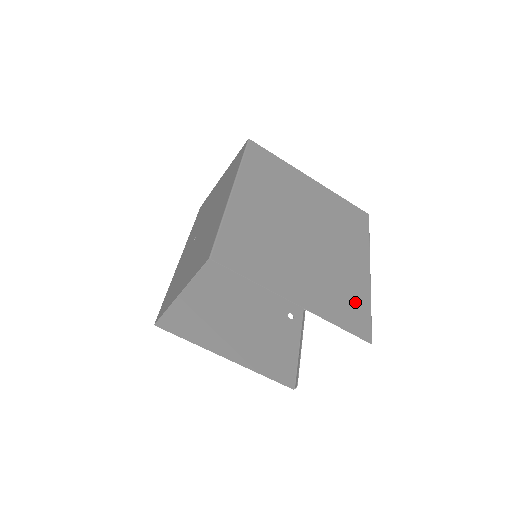
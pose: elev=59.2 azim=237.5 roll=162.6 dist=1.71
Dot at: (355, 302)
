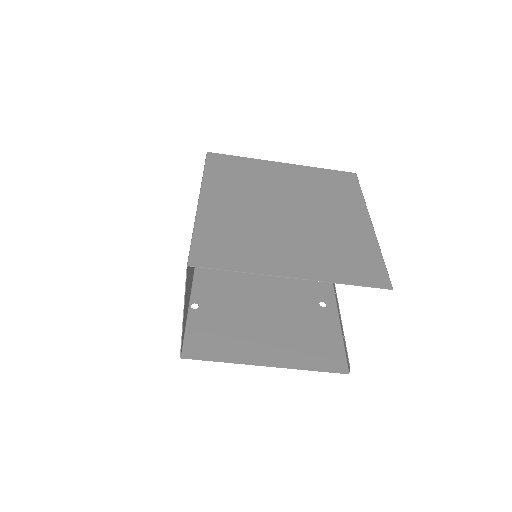
Dot at: (361, 256)
